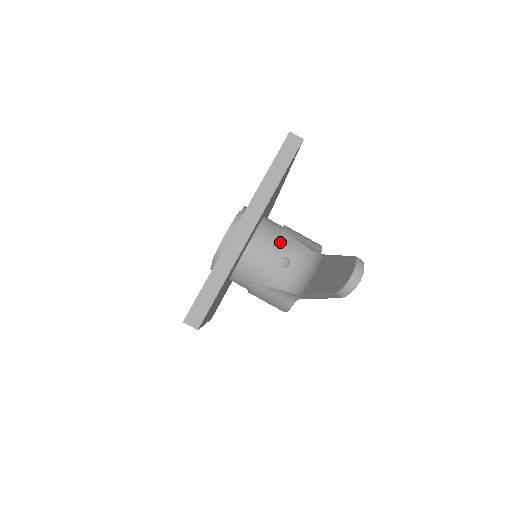
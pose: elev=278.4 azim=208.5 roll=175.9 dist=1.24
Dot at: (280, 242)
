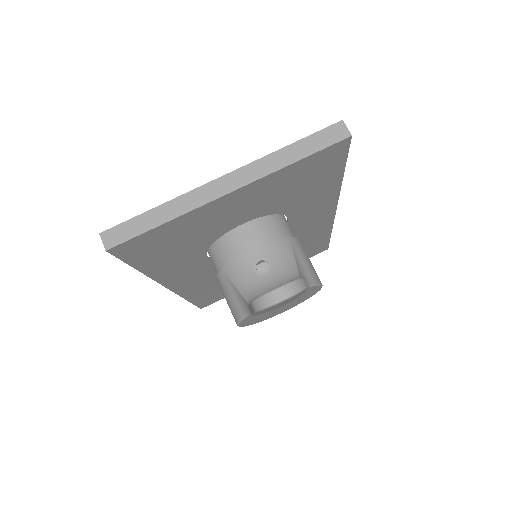
Dot at: (274, 245)
